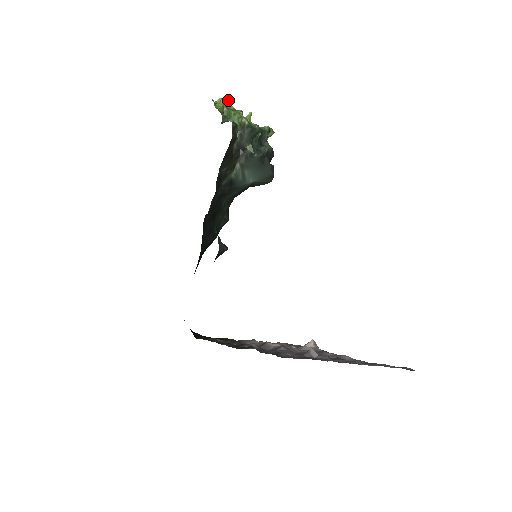
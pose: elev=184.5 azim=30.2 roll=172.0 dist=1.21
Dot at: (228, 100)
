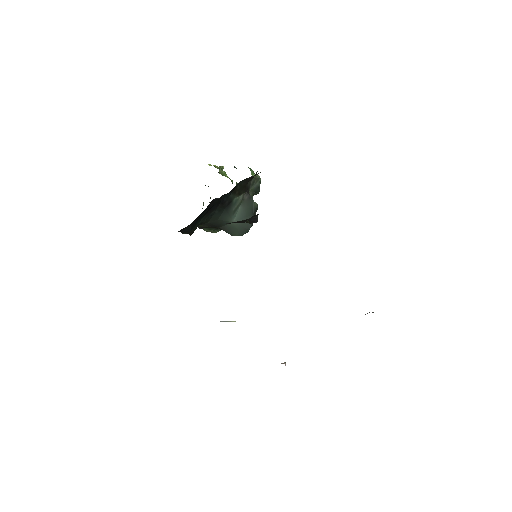
Dot at: (223, 168)
